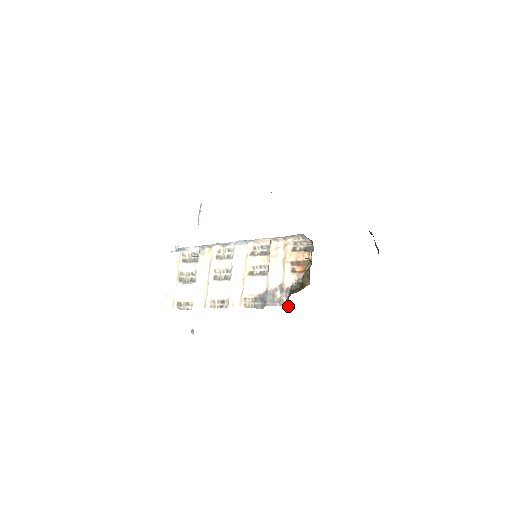
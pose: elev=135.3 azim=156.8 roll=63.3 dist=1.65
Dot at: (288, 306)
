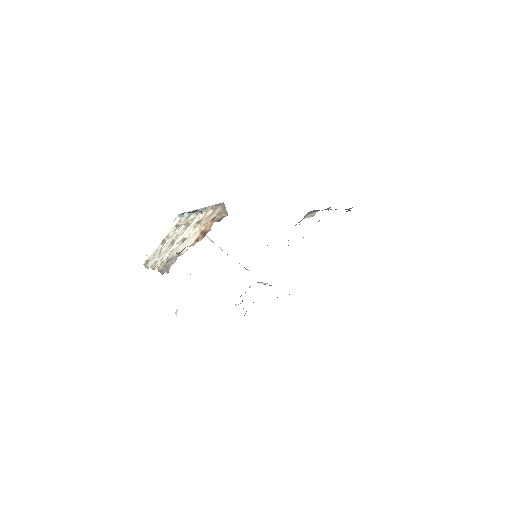
Dot at: (167, 273)
